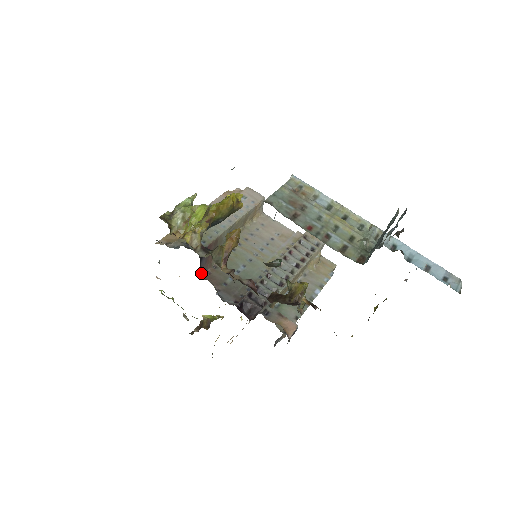
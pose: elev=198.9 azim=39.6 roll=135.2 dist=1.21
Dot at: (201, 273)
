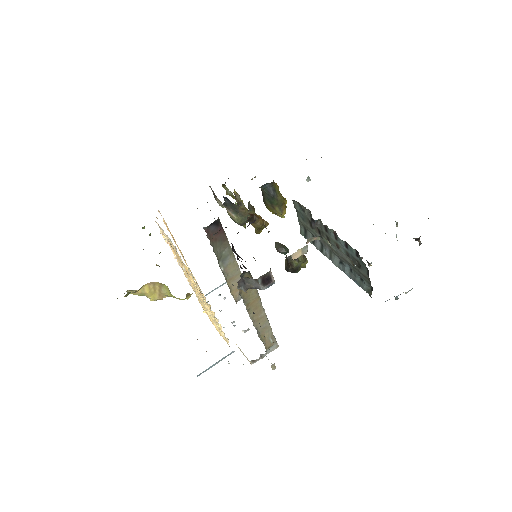
Dot at: (206, 228)
